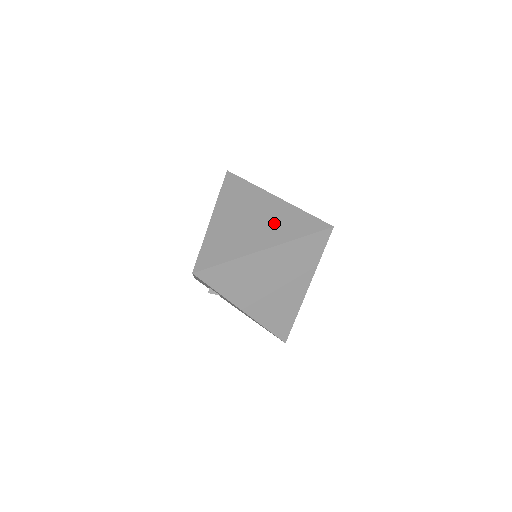
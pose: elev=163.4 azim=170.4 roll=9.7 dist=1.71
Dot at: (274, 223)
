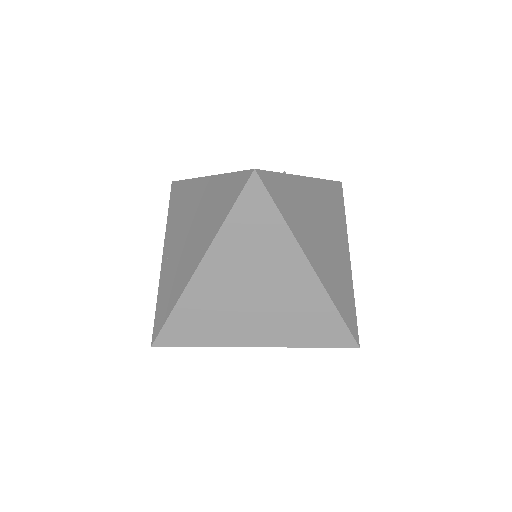
Dot at: (203, 219)
